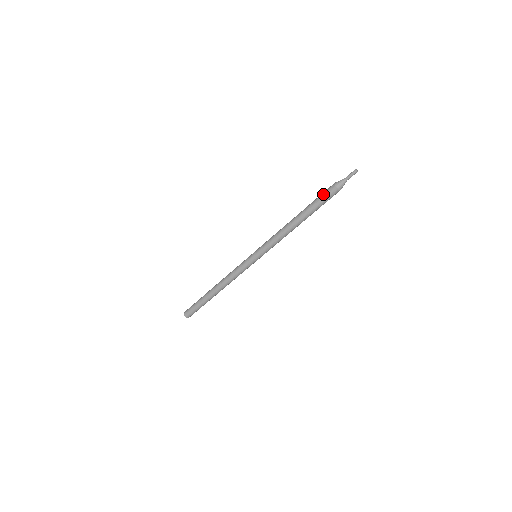
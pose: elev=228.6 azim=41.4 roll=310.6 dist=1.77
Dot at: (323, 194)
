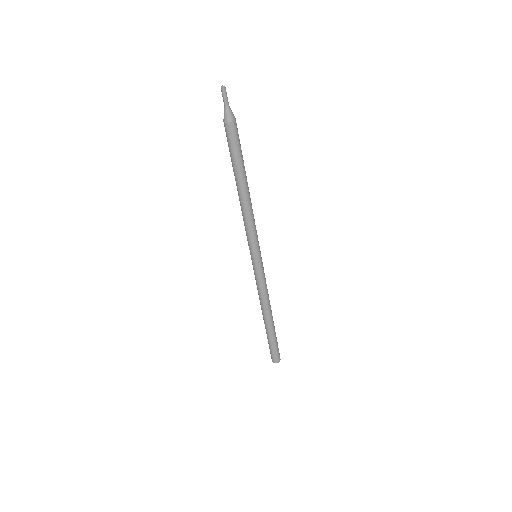
Dot at: occluded
